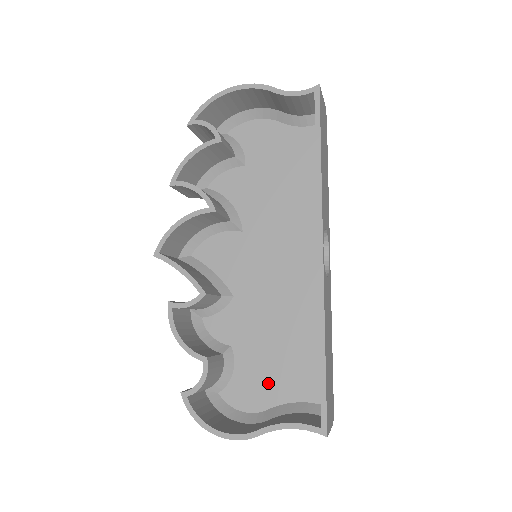
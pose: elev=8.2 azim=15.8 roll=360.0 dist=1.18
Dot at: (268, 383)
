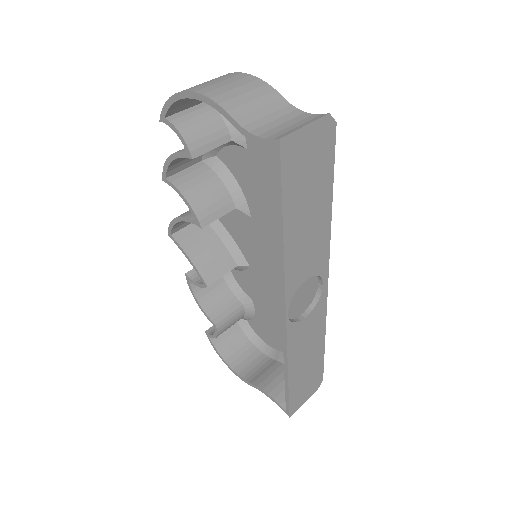
Dot at: (277, 337)
